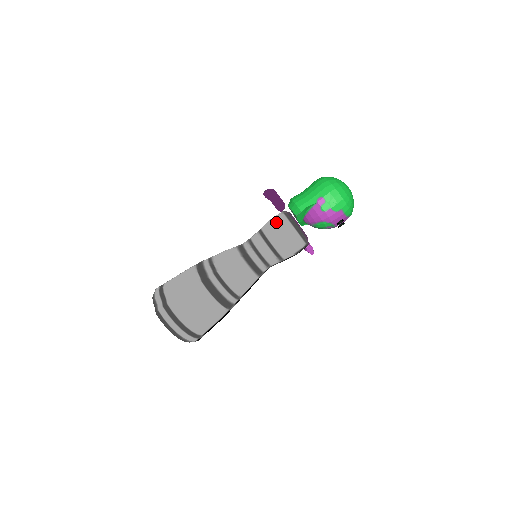
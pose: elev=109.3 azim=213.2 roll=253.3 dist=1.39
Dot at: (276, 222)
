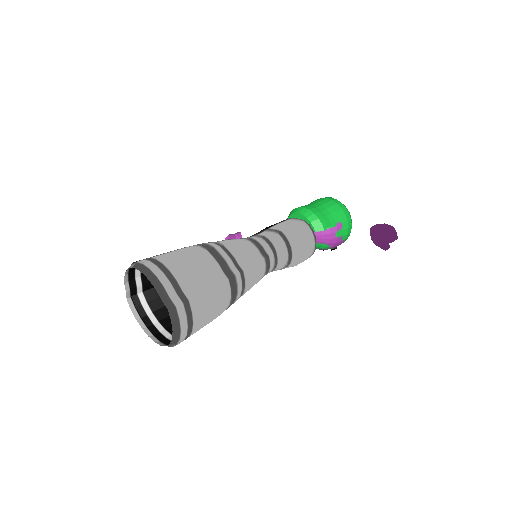
Dot at: (303, 232)
